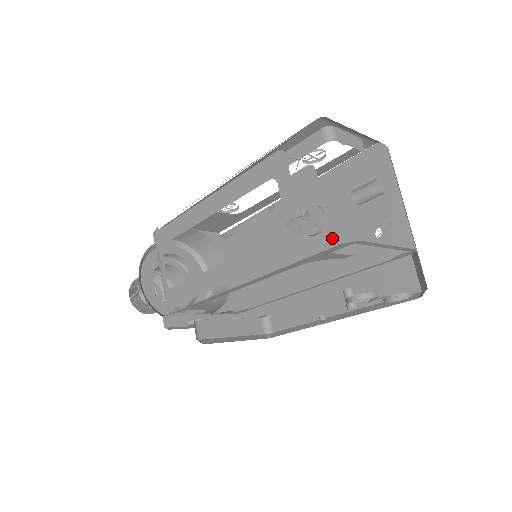
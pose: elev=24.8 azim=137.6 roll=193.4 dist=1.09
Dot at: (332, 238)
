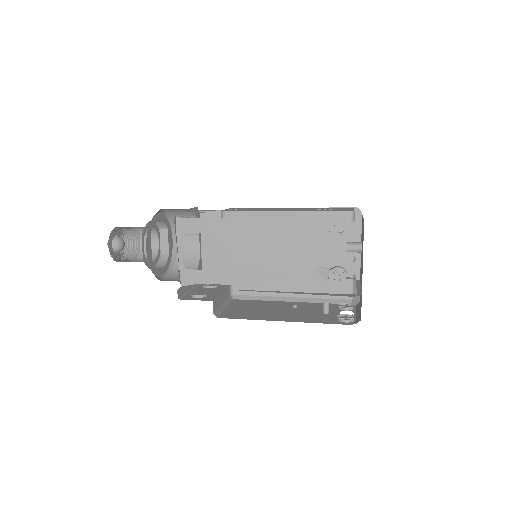
Dot at: (302, 249)
